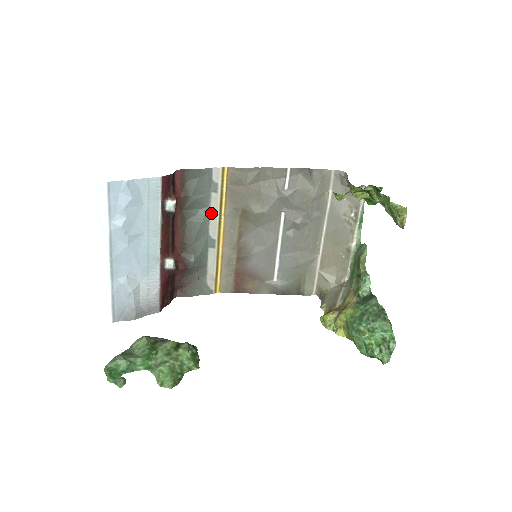
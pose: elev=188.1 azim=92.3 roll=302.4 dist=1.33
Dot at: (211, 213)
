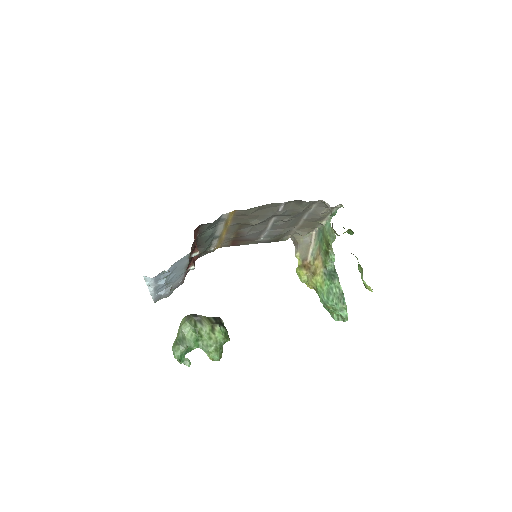
Dot at: (218, 228)
